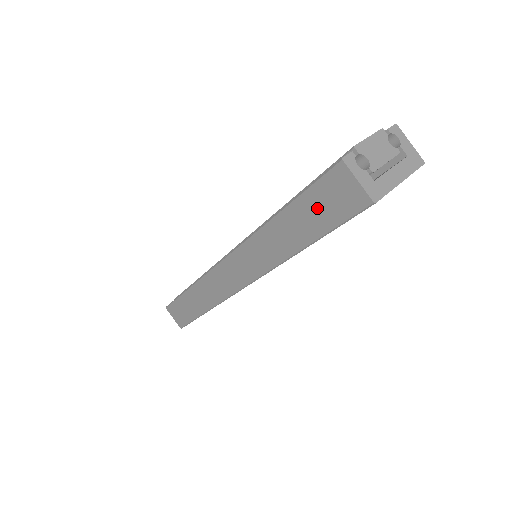
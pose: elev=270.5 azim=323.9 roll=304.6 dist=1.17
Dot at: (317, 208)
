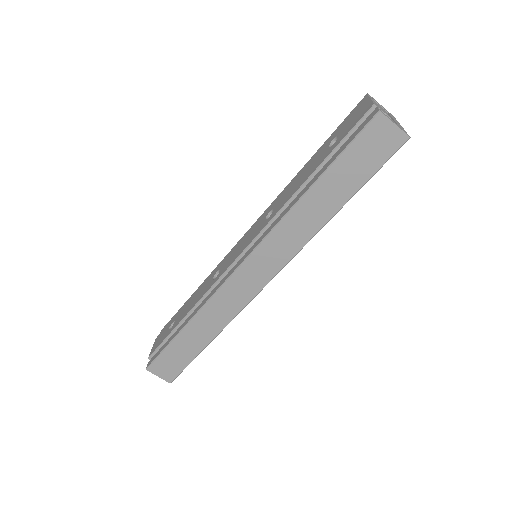
Dot at: (356, 163)
